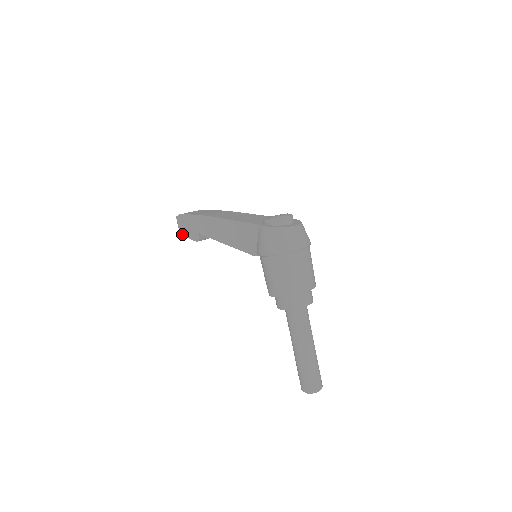
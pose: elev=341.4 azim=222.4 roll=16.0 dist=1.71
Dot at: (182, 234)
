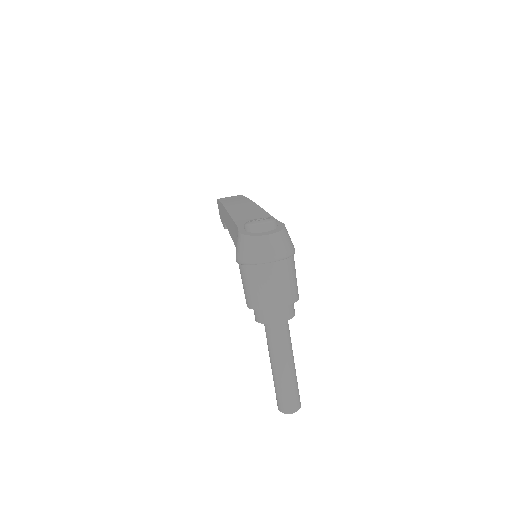
Dot at: (220, 218)
